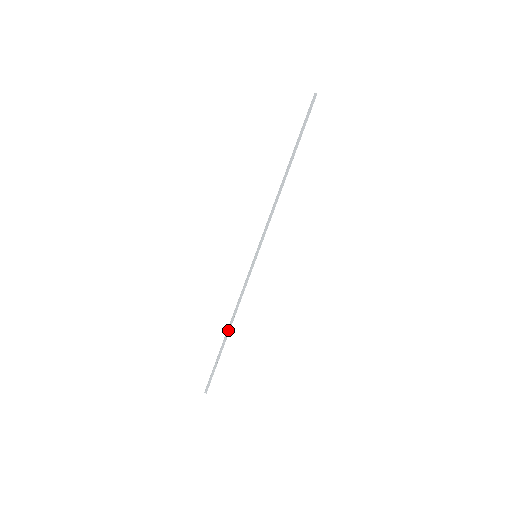
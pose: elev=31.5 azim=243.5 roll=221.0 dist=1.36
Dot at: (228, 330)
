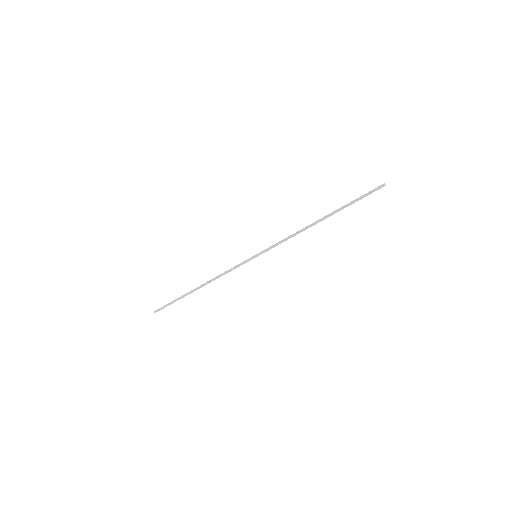
Dot at: (200, 287)
